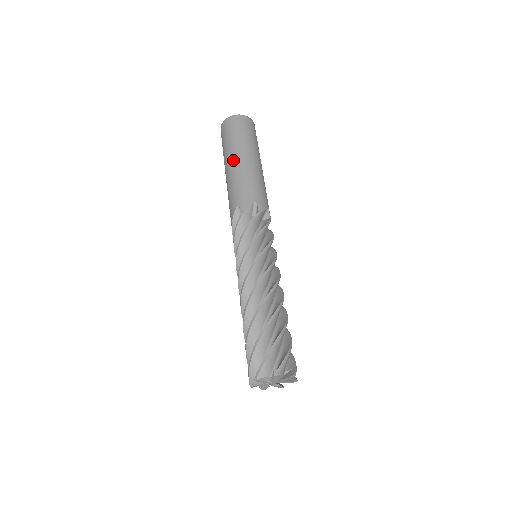
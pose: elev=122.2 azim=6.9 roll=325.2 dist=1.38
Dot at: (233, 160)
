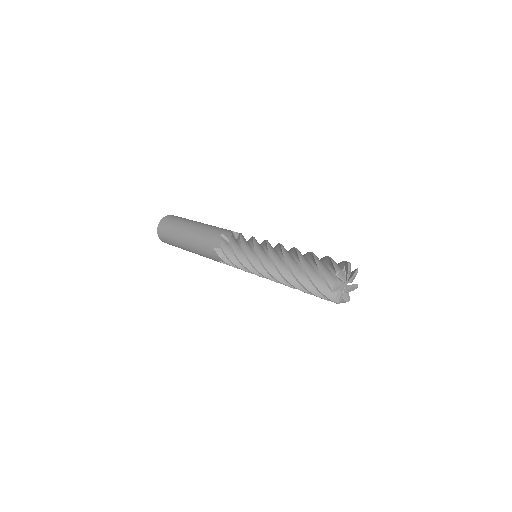
Dot at: (184, 237)
